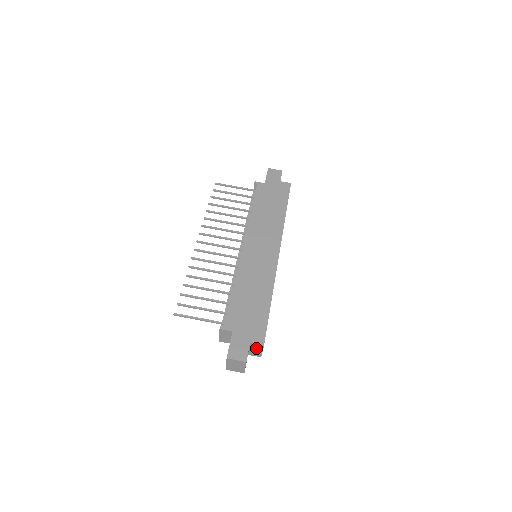
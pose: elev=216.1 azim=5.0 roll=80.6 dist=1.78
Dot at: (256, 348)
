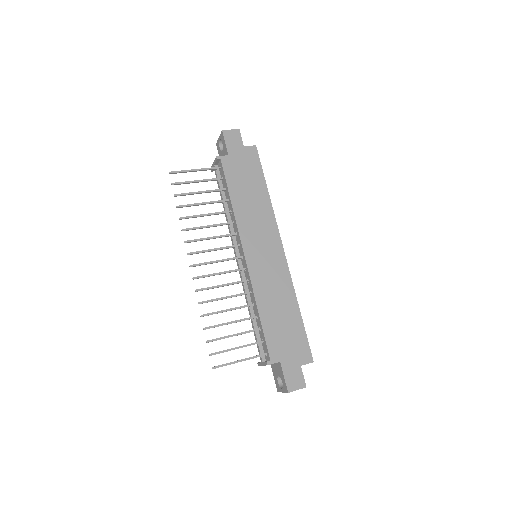
Dot at: occluded
